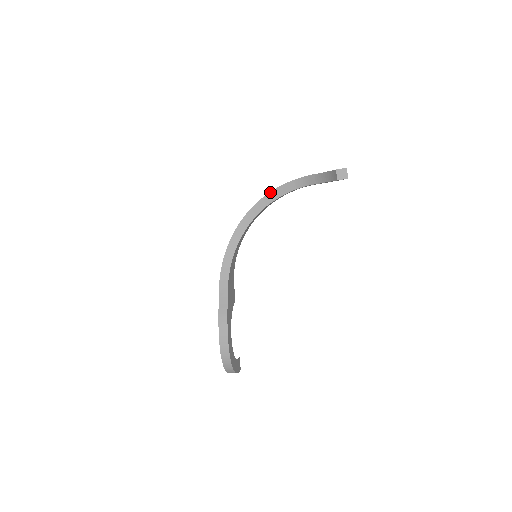
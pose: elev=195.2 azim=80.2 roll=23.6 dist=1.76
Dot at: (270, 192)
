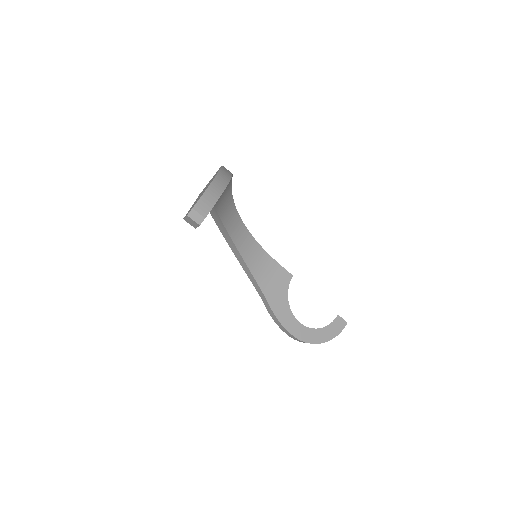
Dot at: occluded
